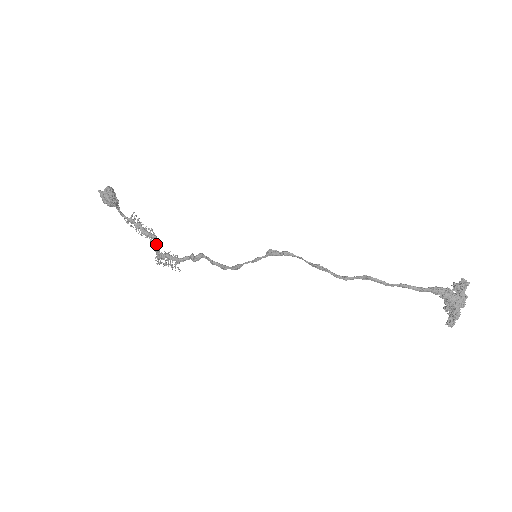
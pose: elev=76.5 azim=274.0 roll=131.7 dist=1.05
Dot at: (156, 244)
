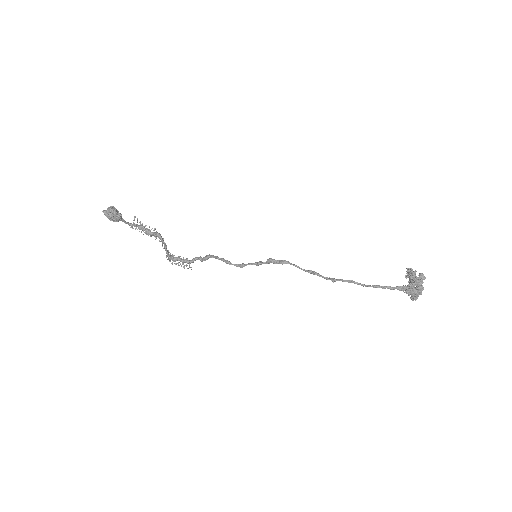
Dot at: (163, 243)
